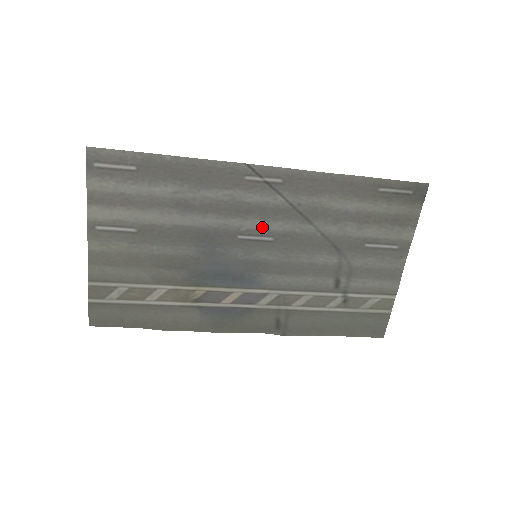
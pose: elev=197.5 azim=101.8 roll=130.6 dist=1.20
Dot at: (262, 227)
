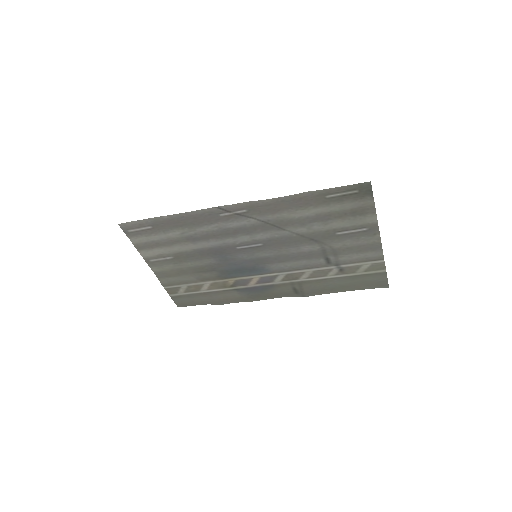
Dot at: (250, 239)
